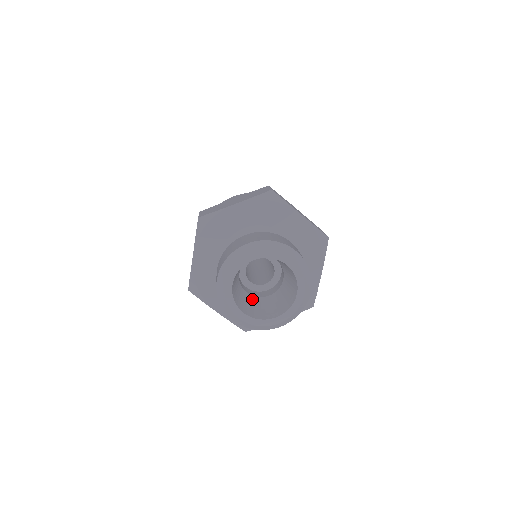
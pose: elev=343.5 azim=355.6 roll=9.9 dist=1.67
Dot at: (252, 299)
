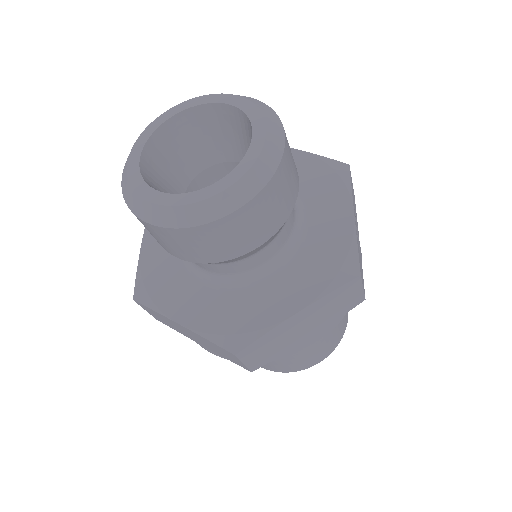
Dot at: occluded
